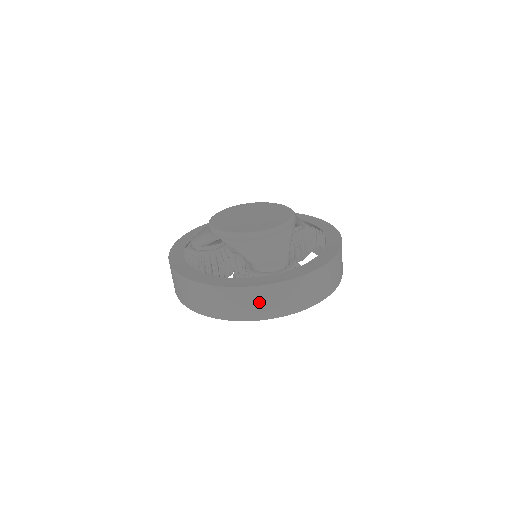
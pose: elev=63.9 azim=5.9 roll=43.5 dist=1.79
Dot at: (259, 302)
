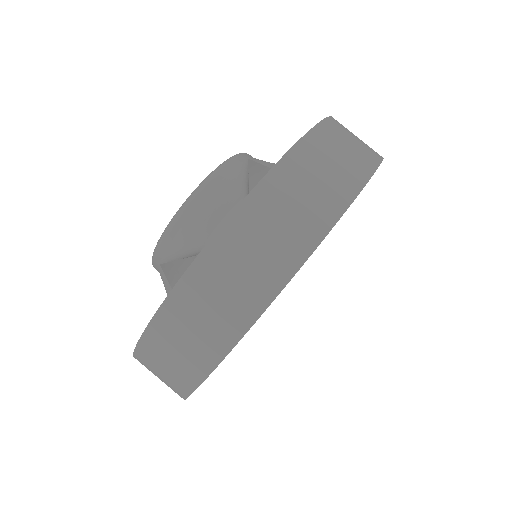
Dot at: (222, 289)
